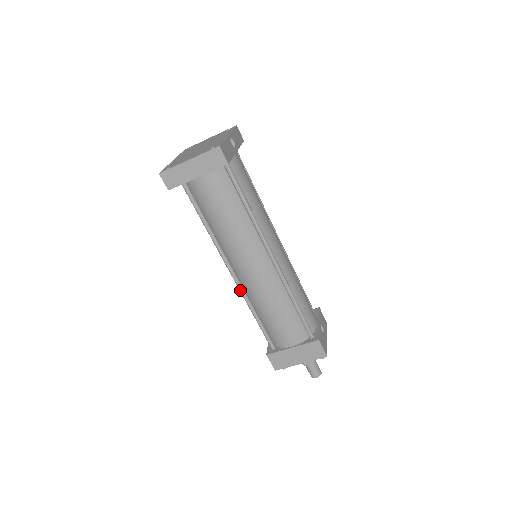
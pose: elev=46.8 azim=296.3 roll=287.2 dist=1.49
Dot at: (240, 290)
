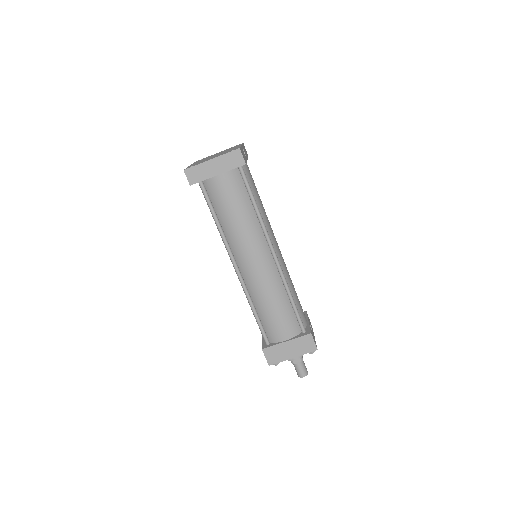
Dot at: (242, 285)
